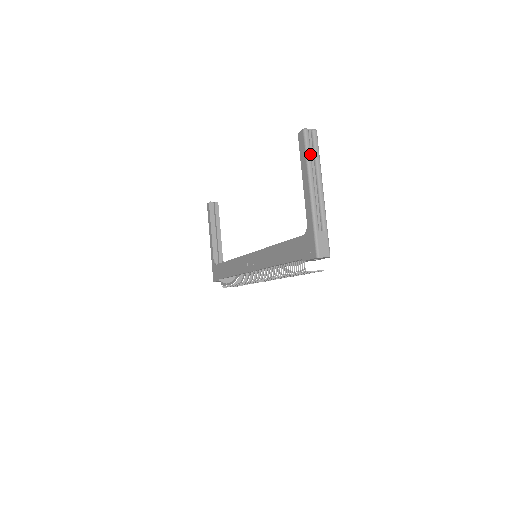
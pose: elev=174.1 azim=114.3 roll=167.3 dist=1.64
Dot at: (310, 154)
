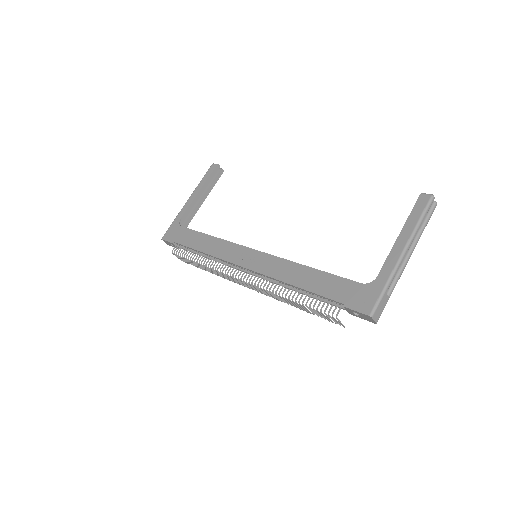
Dot at: (423, 220)
